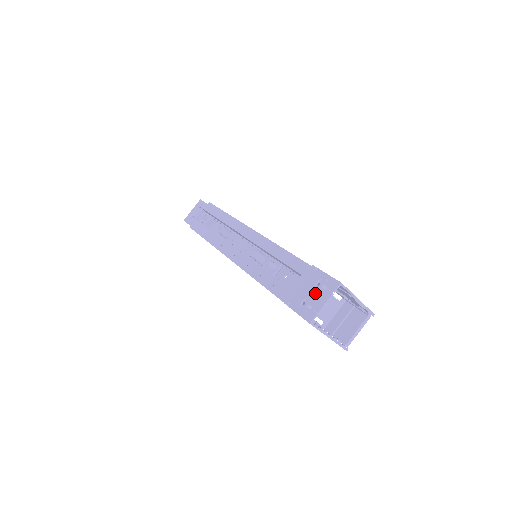
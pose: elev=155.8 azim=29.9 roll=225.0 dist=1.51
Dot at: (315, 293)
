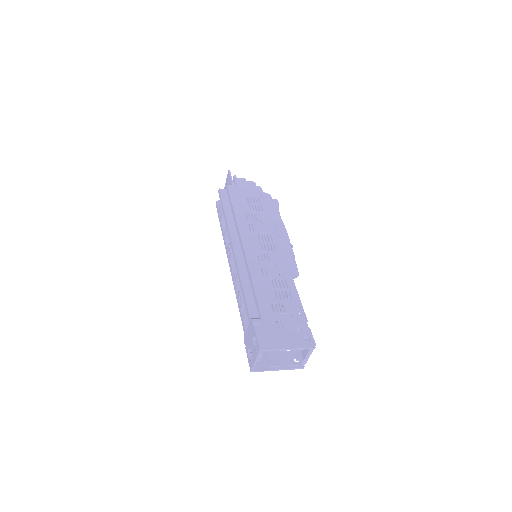
Dot at: (252, 348)
